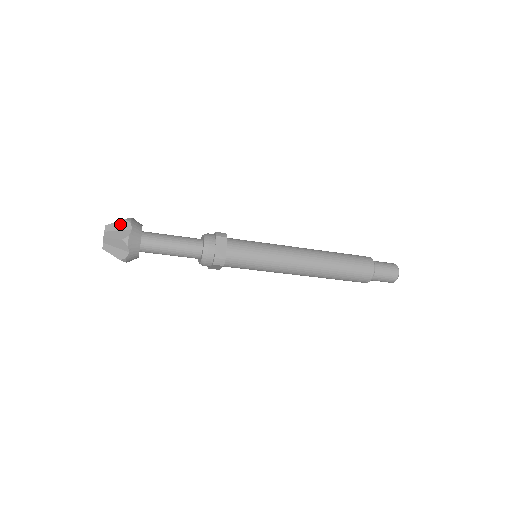
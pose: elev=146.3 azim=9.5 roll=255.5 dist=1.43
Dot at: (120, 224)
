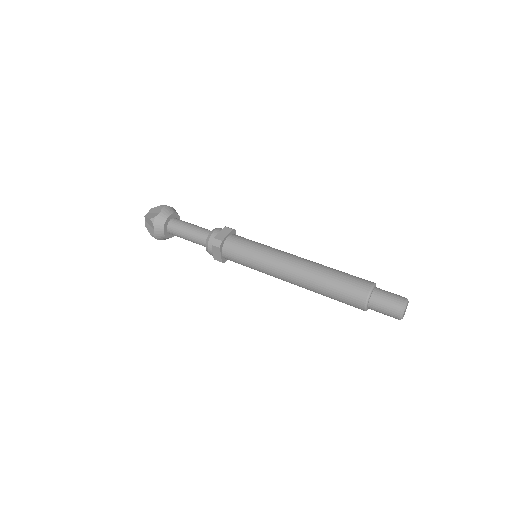
Dot at: (149, 221)
